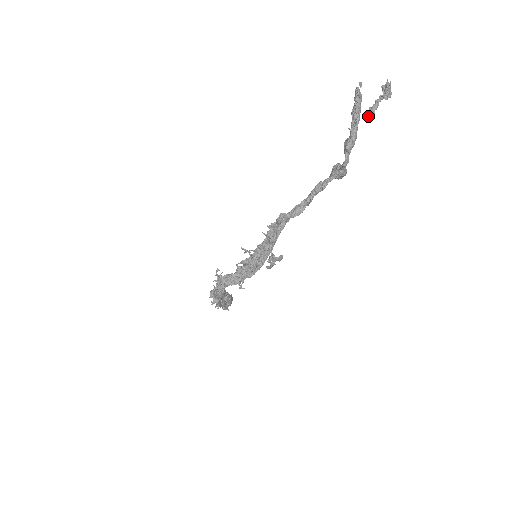
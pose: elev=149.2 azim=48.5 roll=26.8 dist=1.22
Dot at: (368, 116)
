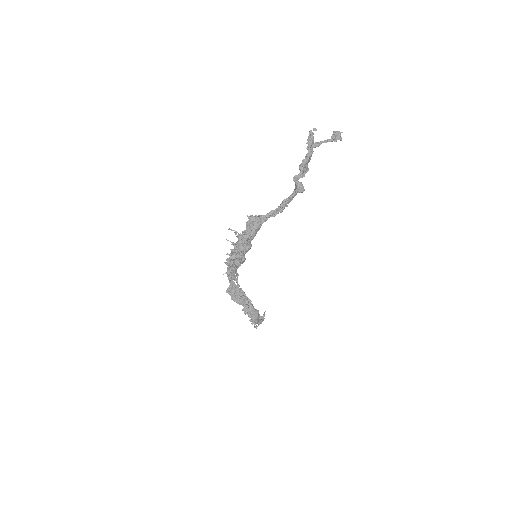
Dot at: (312, 145)
